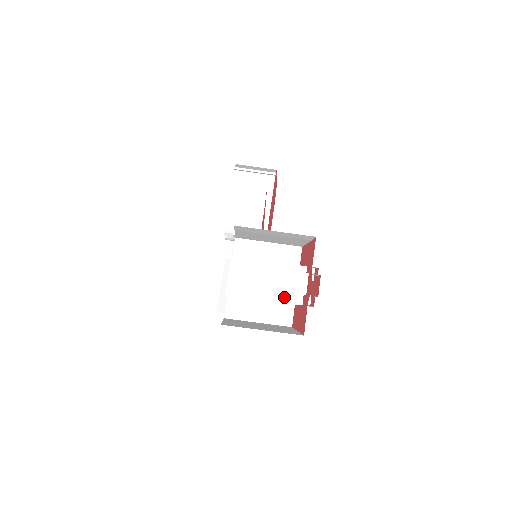
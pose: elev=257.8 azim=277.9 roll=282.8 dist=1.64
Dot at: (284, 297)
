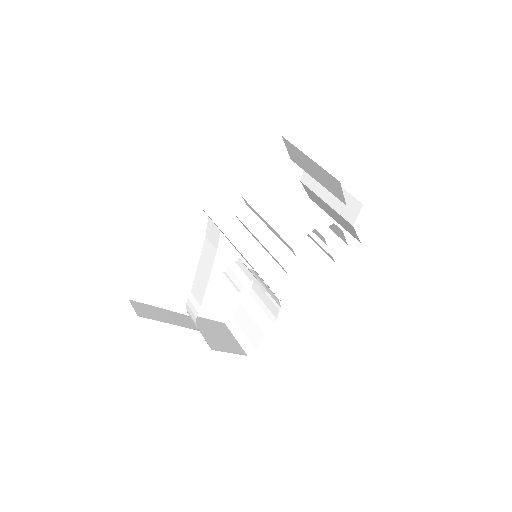
Dot at: occluded
